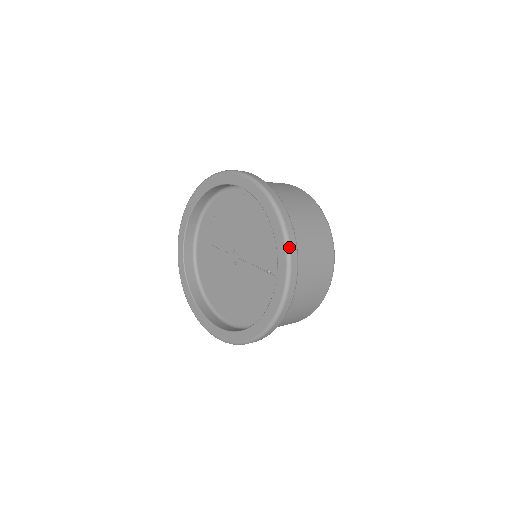
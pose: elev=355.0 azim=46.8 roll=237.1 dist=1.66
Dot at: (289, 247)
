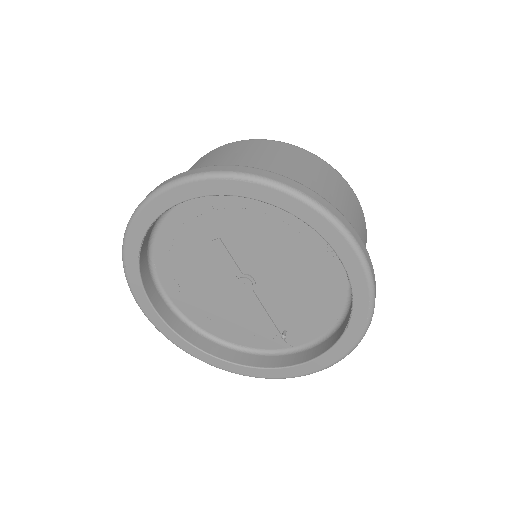
Dot at: occluded
